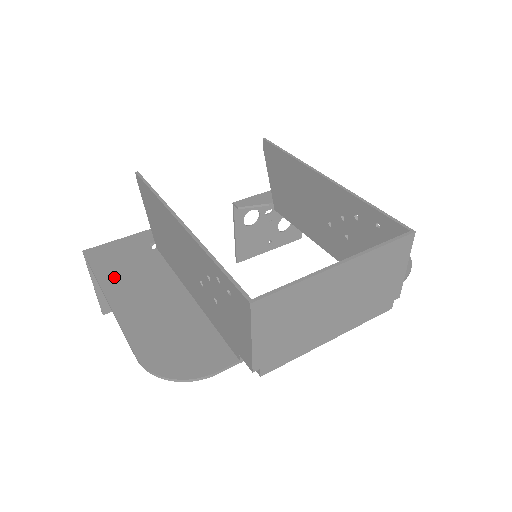
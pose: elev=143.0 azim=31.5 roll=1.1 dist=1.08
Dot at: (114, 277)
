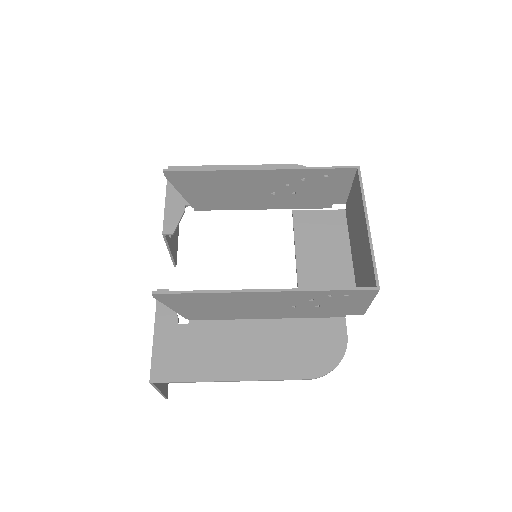
Dot at: (208, 367)
